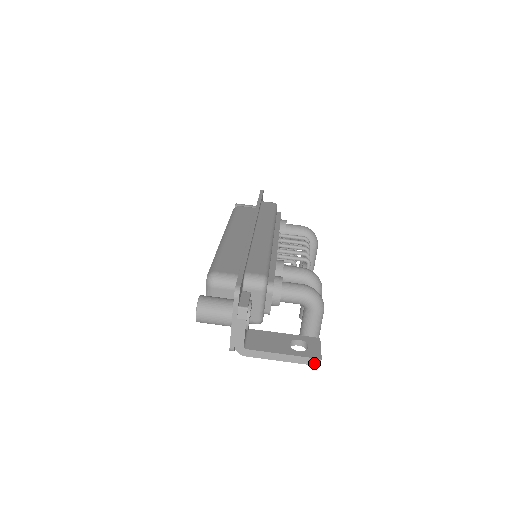
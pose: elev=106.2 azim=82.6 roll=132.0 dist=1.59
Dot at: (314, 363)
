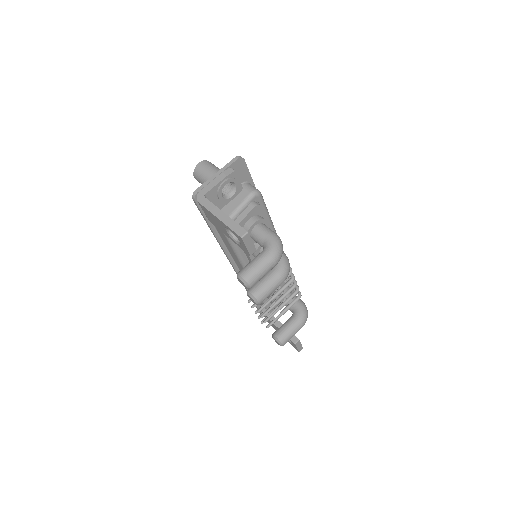
Dot at: (240, 233)
